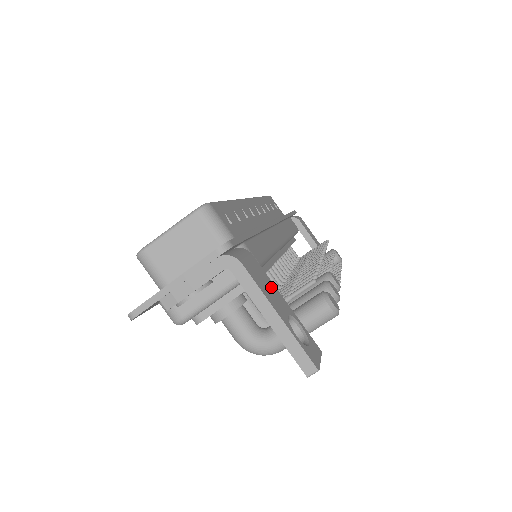
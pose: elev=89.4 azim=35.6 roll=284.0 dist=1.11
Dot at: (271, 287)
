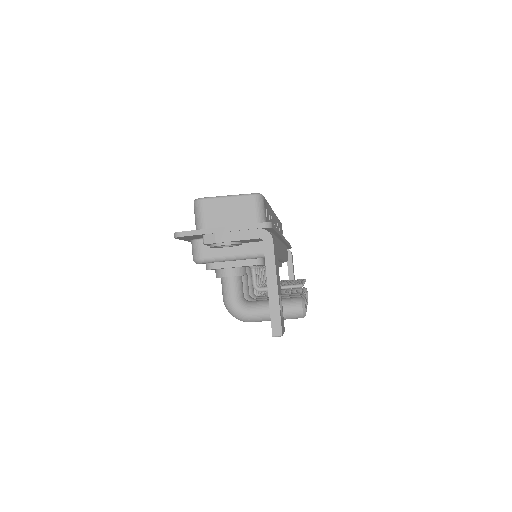
Dot at: (278, 269)
